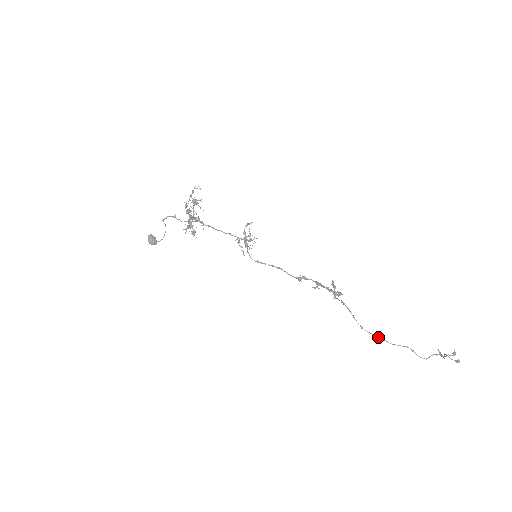
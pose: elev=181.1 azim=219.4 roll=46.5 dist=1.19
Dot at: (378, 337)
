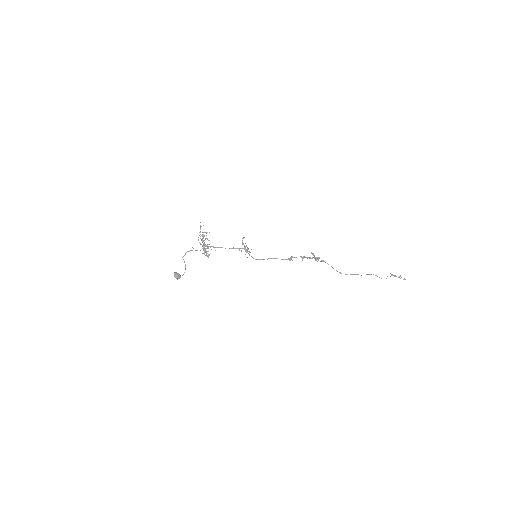
Dot at: (352, 274)
